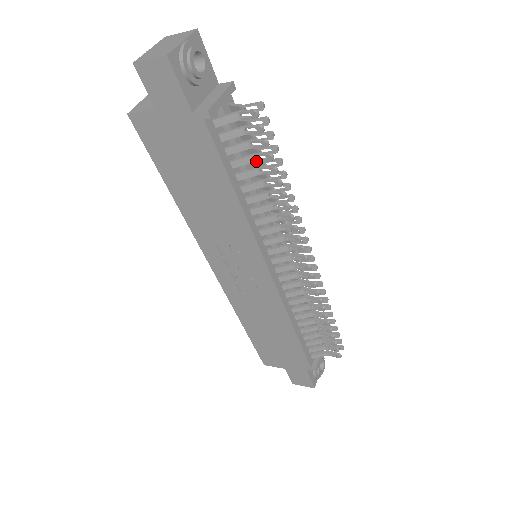
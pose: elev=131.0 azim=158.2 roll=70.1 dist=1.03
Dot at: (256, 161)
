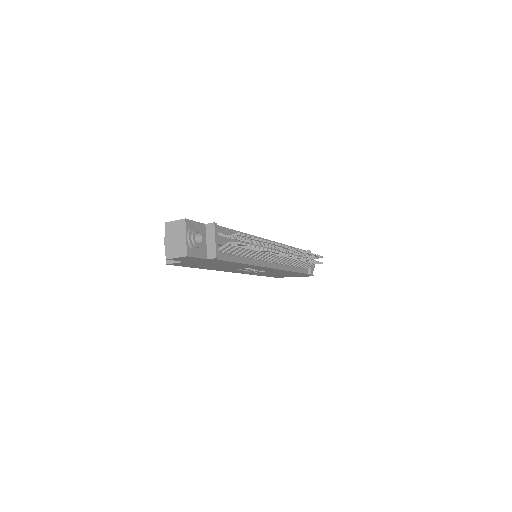
Dot at: (245, 248)
